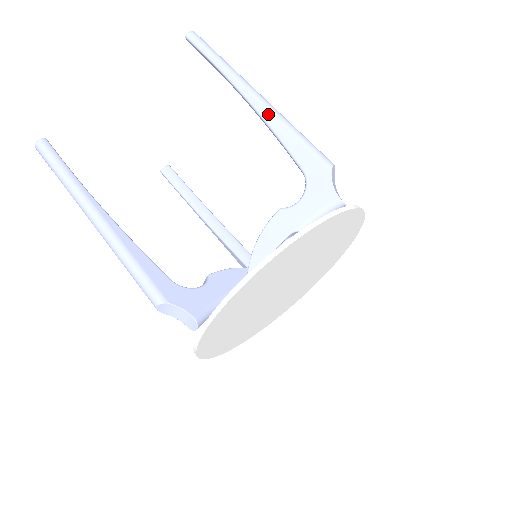
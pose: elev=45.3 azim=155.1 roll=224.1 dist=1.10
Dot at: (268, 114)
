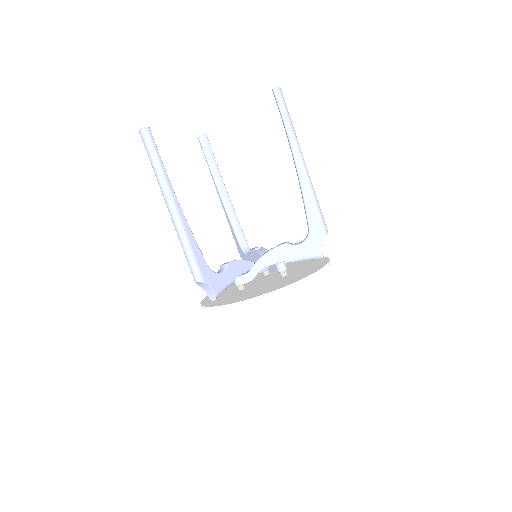
Dot at: (305, 181)
